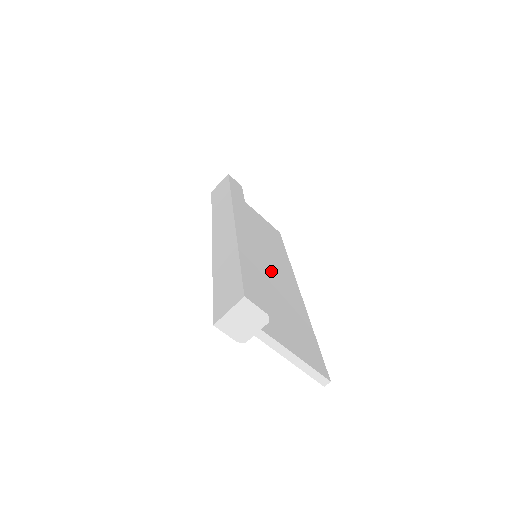
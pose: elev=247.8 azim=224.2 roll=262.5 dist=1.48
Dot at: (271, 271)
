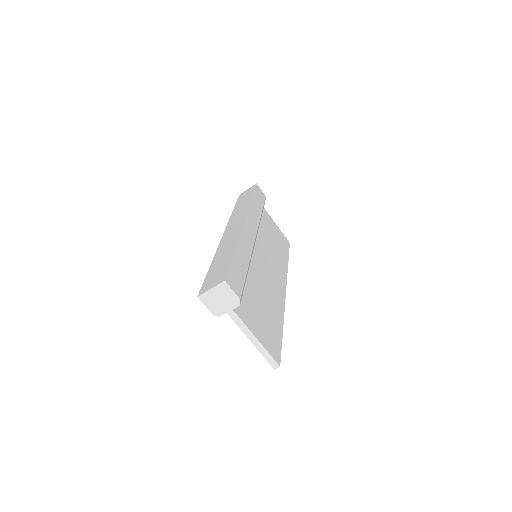
Dot at: (264, 271)
